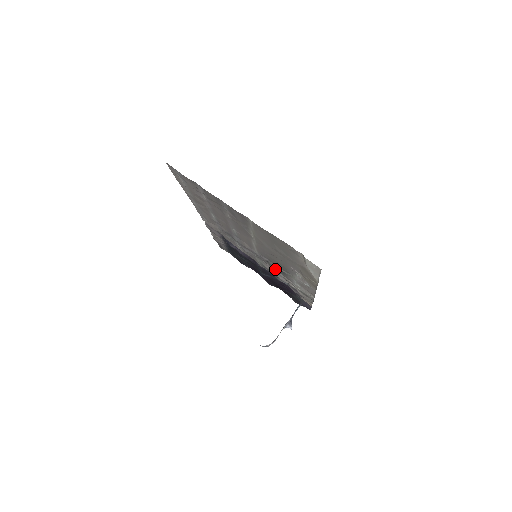
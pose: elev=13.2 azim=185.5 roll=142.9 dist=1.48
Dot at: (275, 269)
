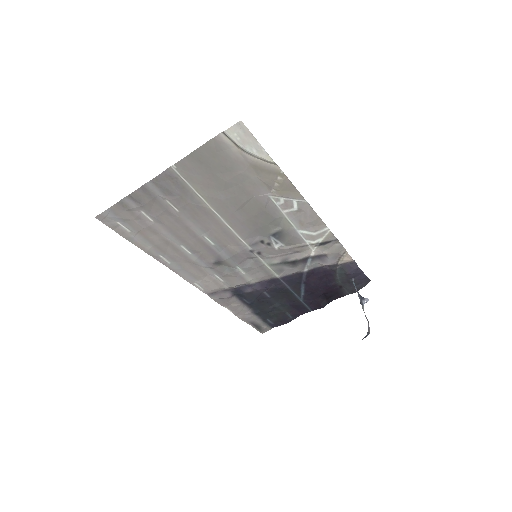
Dot at: (278, 246)
